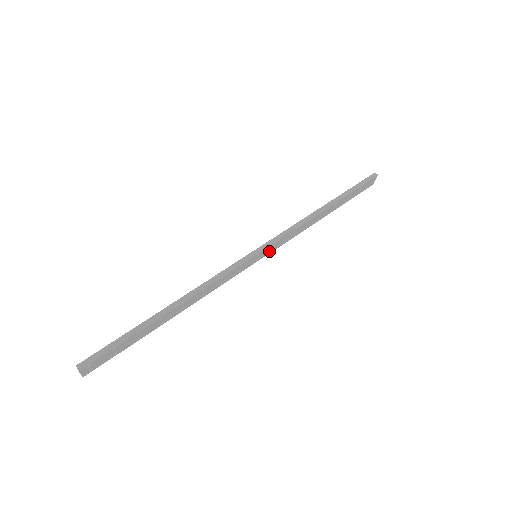
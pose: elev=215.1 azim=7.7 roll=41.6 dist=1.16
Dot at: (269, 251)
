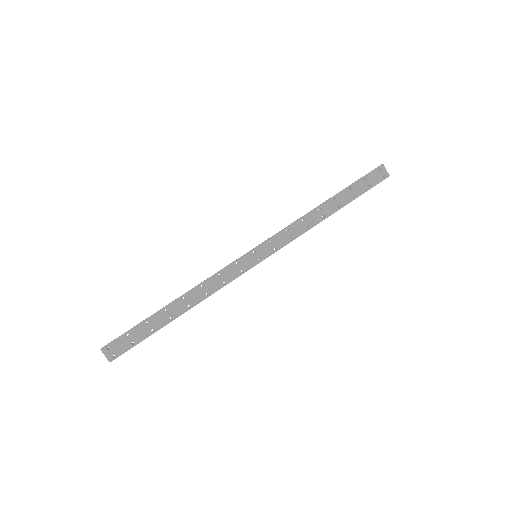
Dot at: (270, 250)
